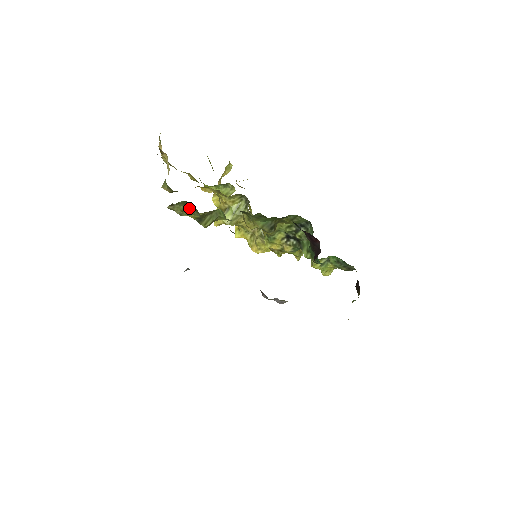
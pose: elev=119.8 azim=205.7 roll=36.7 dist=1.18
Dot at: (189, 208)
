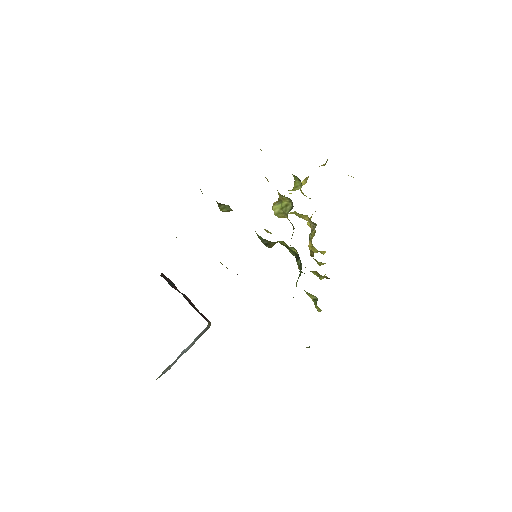
Dot at: occluded
